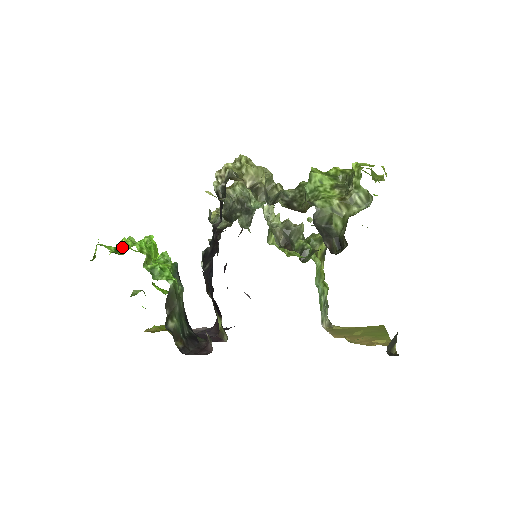
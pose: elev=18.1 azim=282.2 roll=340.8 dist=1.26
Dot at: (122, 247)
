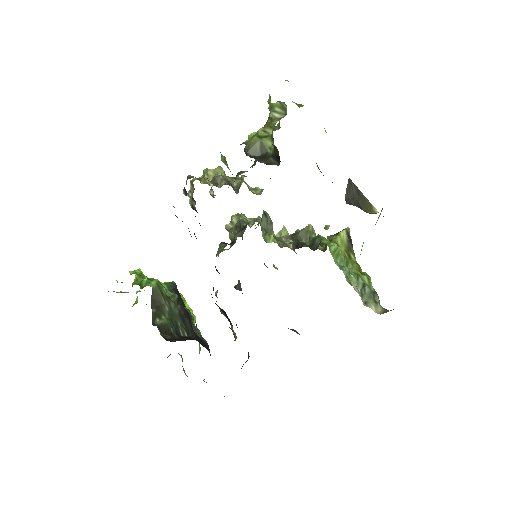
Dot at: occluded
